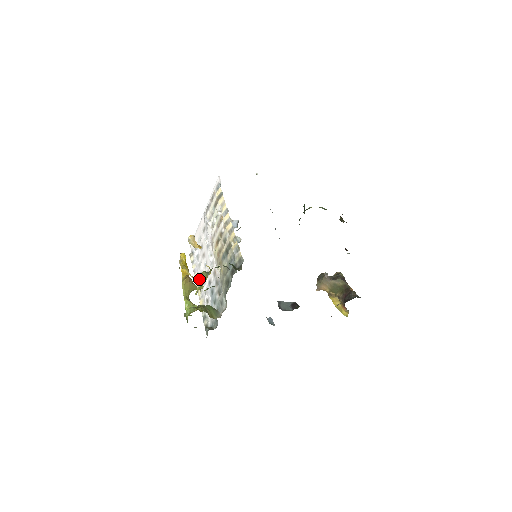
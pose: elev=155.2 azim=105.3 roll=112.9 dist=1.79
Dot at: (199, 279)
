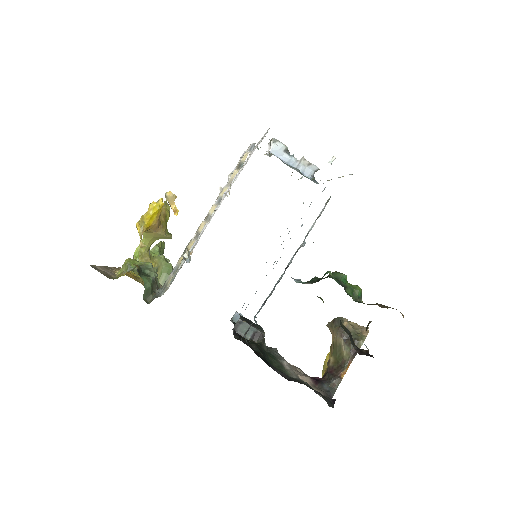
Dot at: (216, 208)
